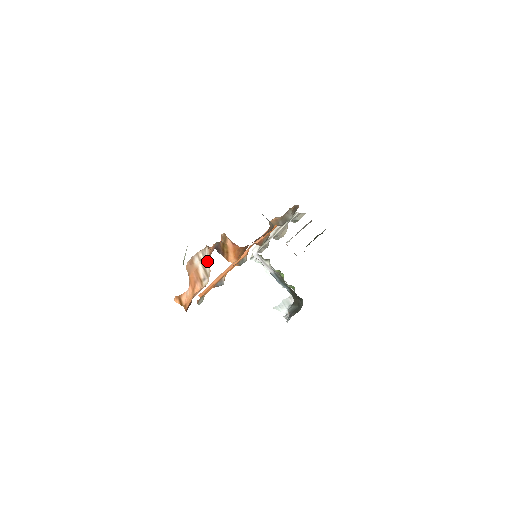
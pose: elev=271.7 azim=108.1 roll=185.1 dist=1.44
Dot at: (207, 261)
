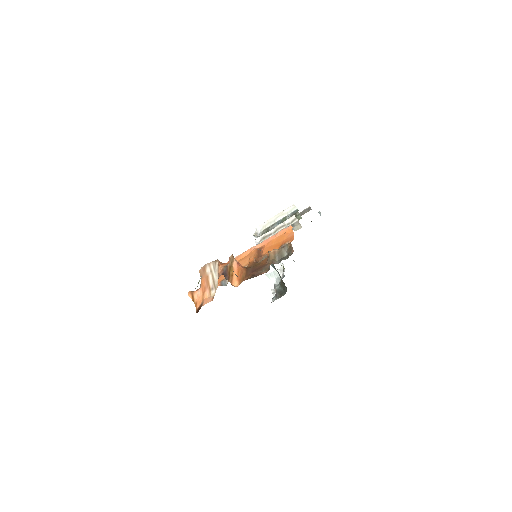
Dot at: (216, 275)
